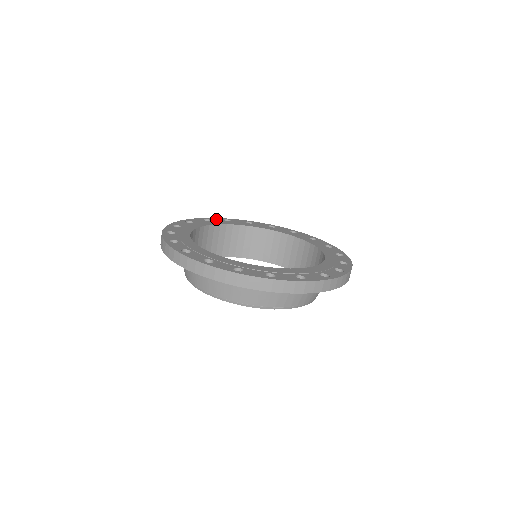
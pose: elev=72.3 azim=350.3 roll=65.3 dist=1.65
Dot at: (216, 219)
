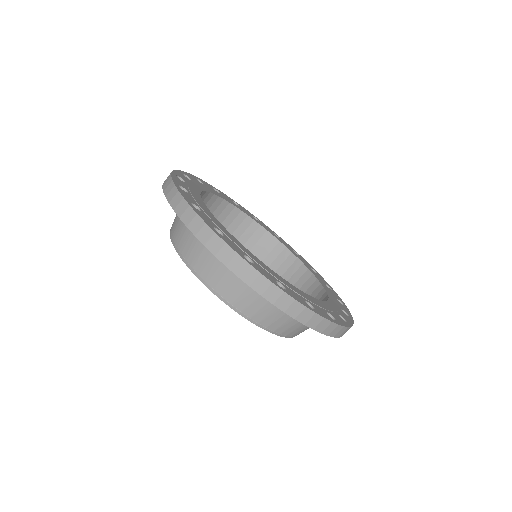
Dot at: (225, 195)
